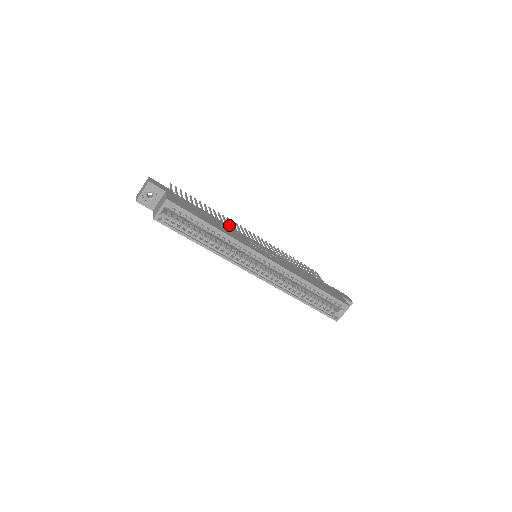
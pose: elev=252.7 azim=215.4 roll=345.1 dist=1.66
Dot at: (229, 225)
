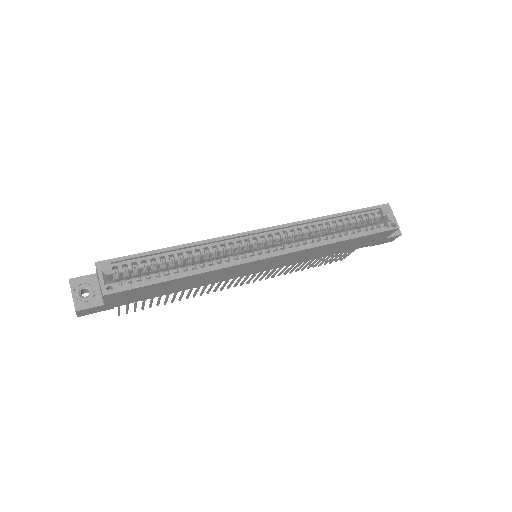
Dot at: occluded
